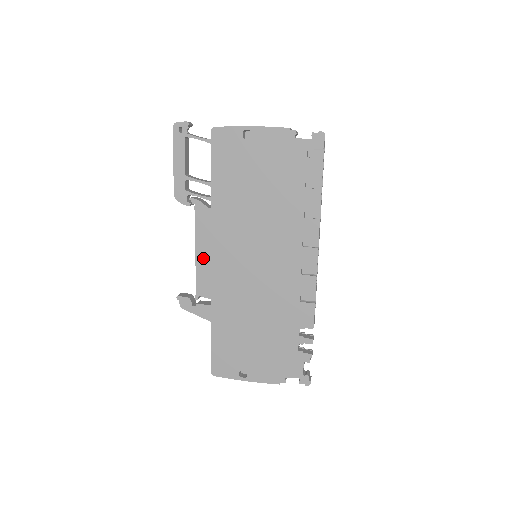
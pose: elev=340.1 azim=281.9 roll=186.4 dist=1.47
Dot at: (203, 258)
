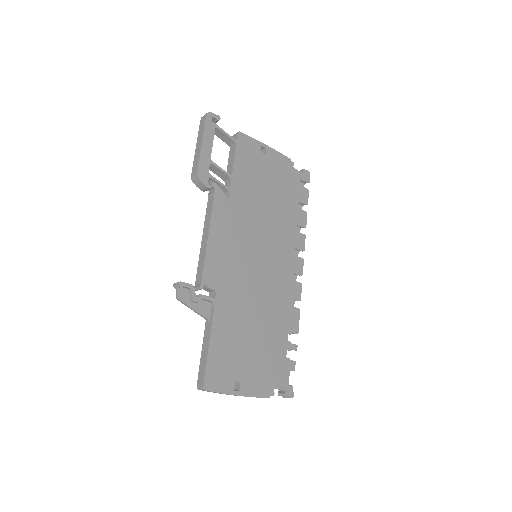
Dot at: (215, 244)
